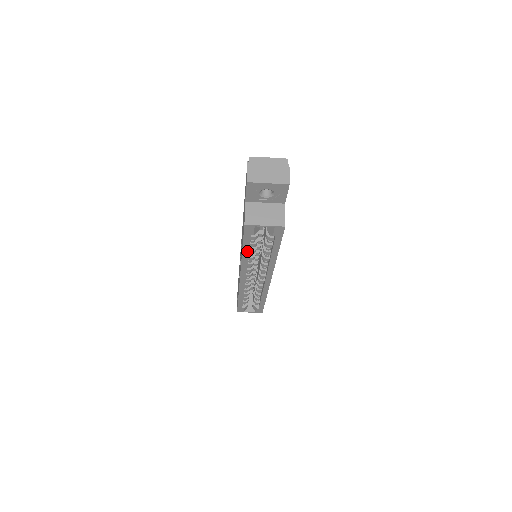
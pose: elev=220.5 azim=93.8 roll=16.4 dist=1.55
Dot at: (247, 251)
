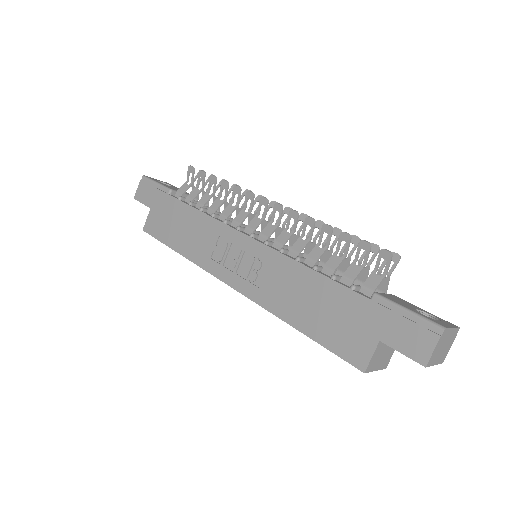
Dot at: (303, 330)
